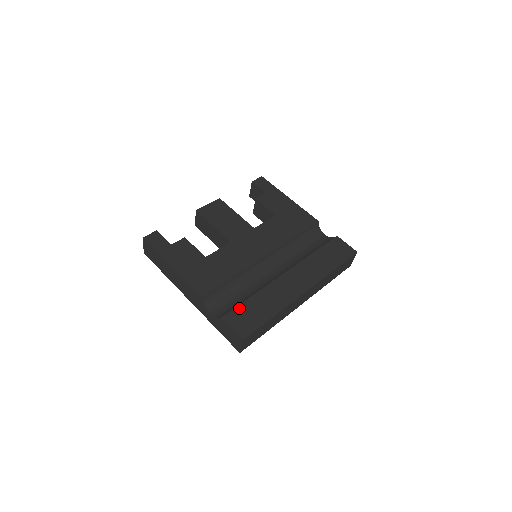
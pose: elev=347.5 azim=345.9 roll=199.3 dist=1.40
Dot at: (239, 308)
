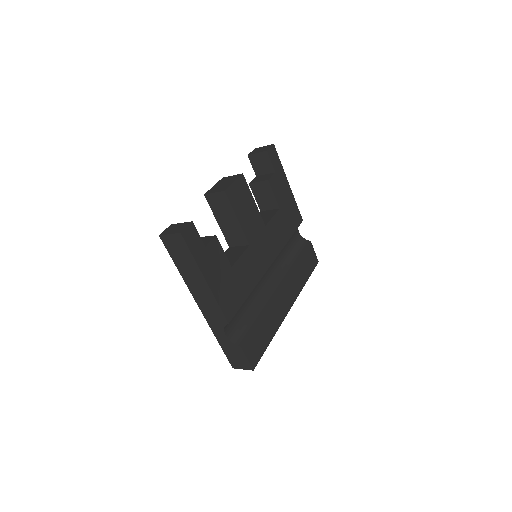
Dot at: (252, 334)
